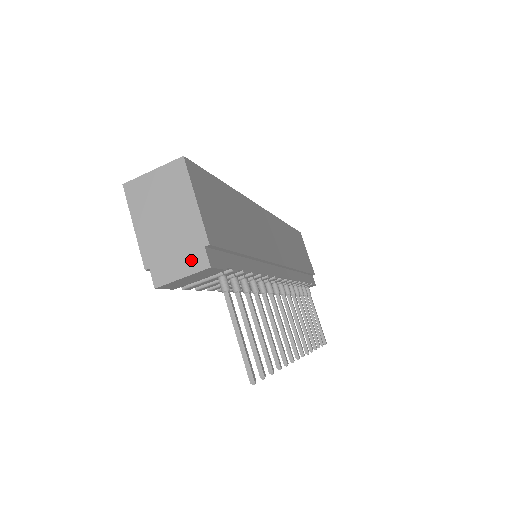
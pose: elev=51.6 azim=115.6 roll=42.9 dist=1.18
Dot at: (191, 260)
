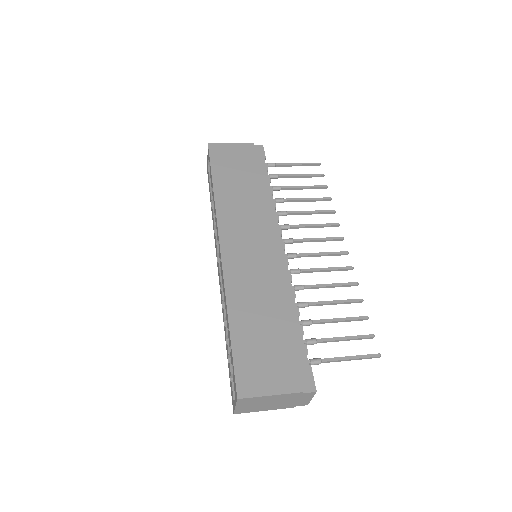
Dot at: (305, 397)
